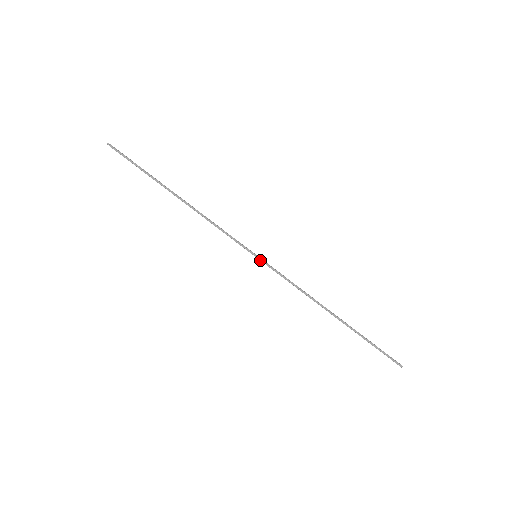
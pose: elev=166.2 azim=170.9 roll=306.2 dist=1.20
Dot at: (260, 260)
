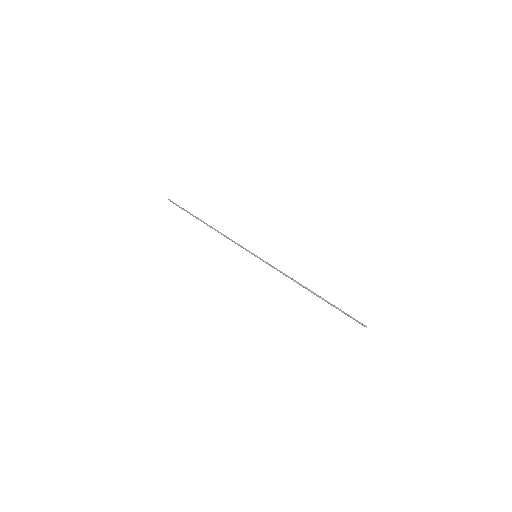
Dot at: (259, 258)
